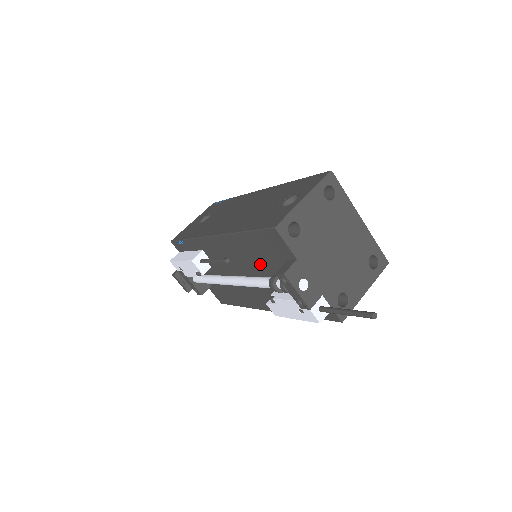
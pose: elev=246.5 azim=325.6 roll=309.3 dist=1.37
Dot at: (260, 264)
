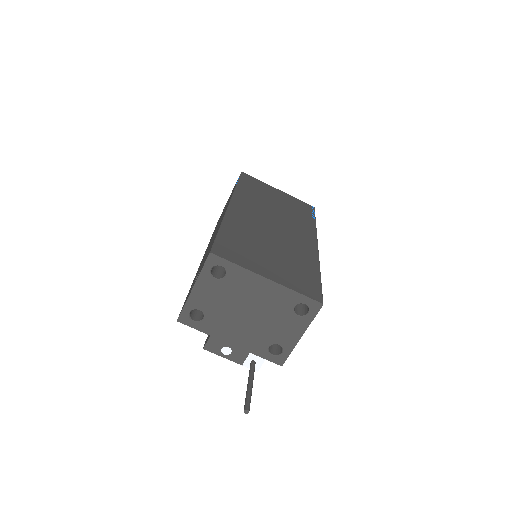
Dot at: occluded
